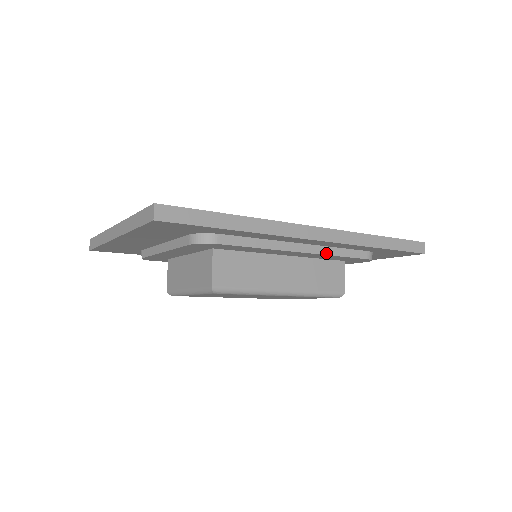
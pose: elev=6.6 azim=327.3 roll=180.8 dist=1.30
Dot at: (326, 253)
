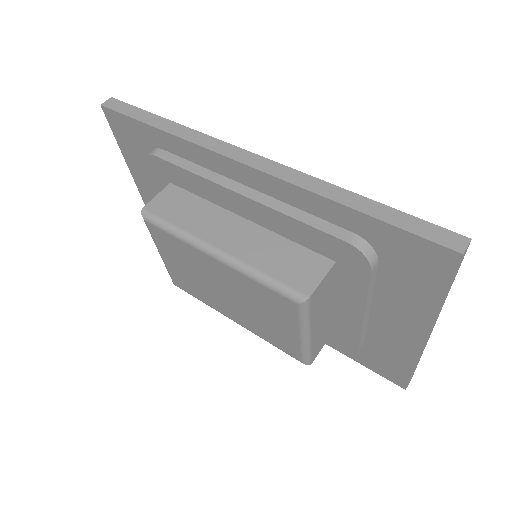
Dot at: (276, 208)
